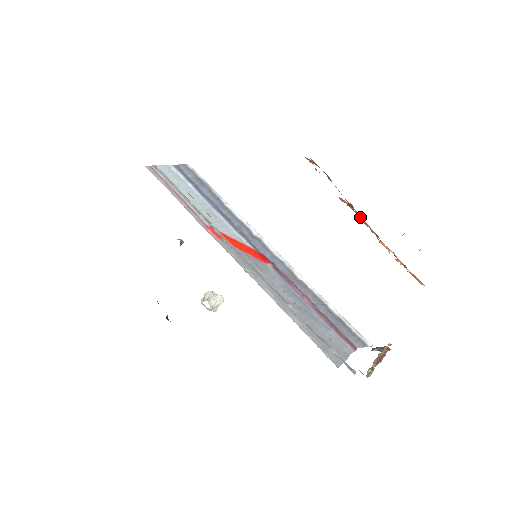
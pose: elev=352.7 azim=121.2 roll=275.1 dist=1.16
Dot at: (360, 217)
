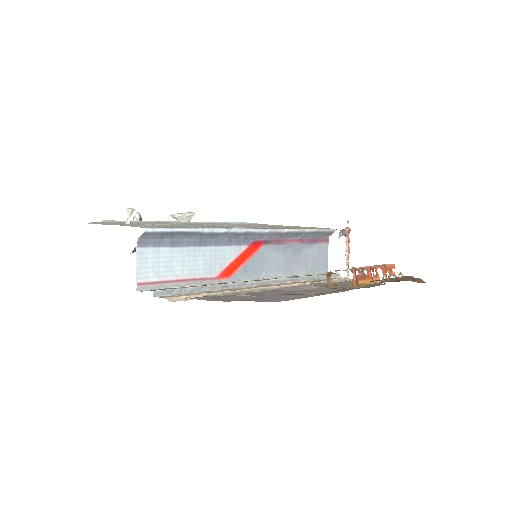
Dot at: occluded
